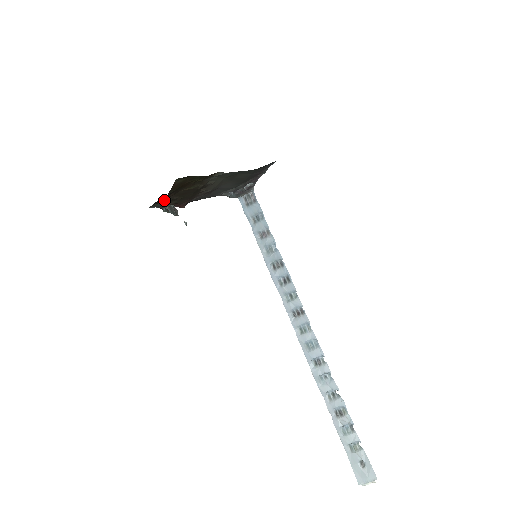
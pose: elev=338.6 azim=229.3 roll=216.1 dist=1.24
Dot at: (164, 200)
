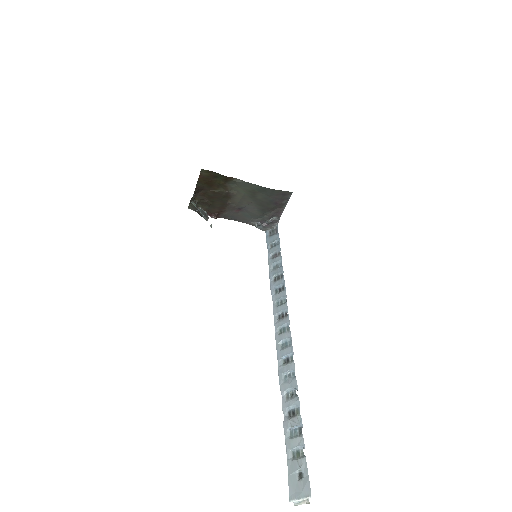
Dot at: (194, 193)
